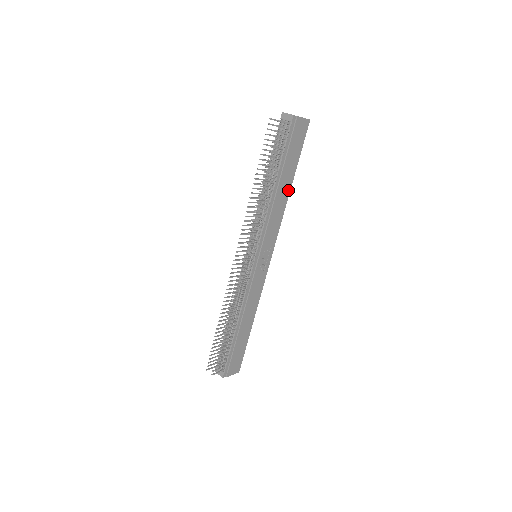
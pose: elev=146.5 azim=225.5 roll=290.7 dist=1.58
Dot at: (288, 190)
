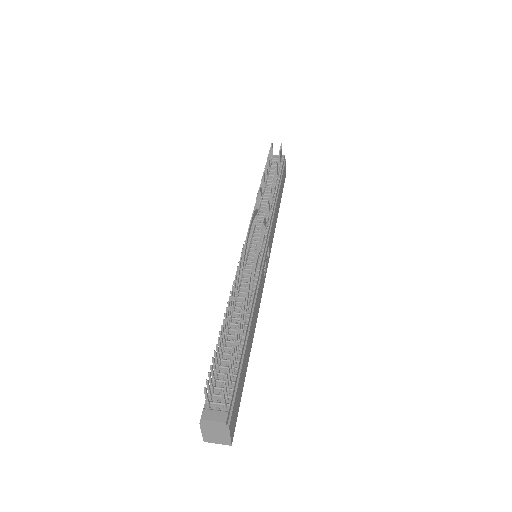
Dot at: (277, 214)
